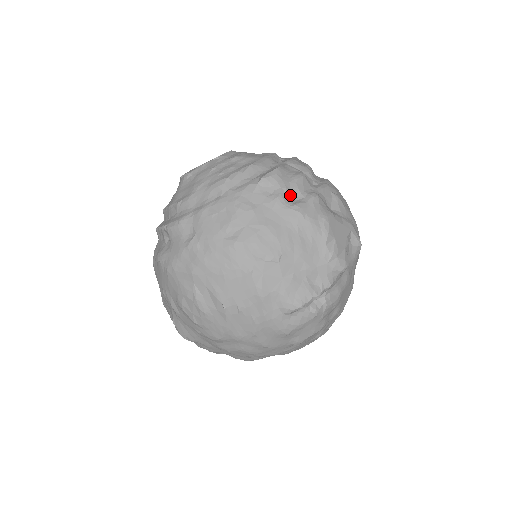
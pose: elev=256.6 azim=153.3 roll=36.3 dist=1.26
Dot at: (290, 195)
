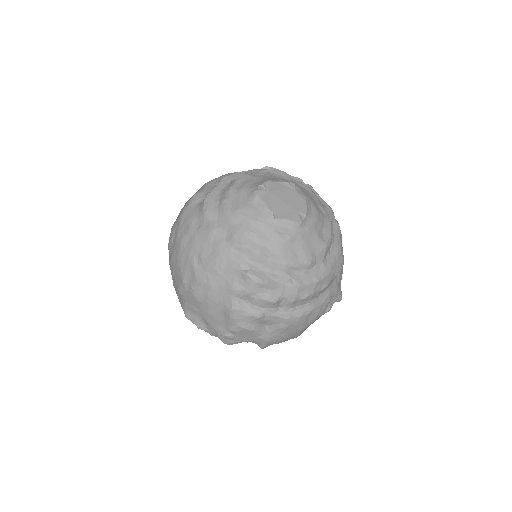
Dot at: (246, 297)
